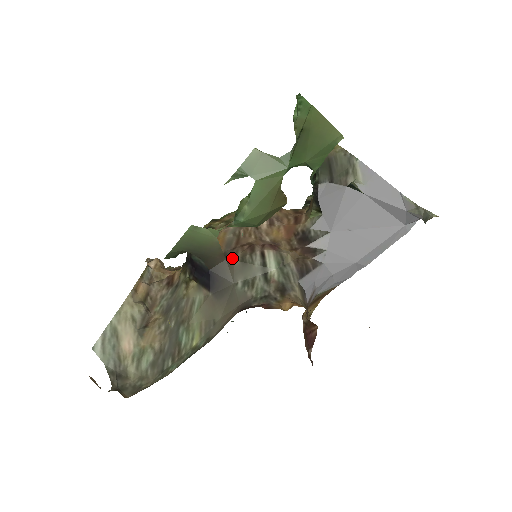
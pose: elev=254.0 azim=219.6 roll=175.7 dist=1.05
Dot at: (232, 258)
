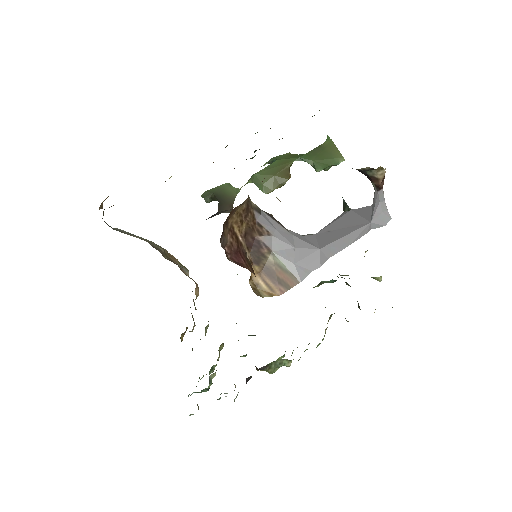
Dot at: occluded
